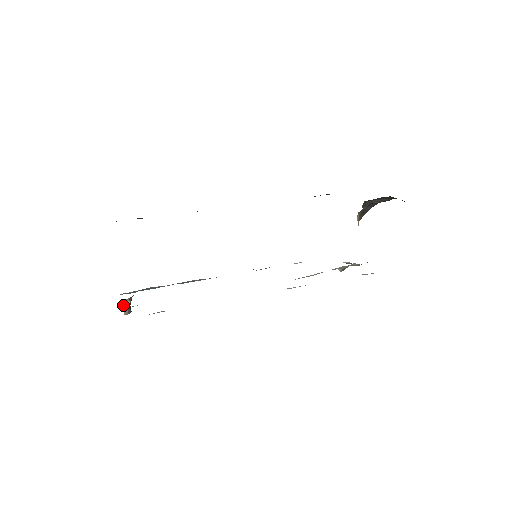
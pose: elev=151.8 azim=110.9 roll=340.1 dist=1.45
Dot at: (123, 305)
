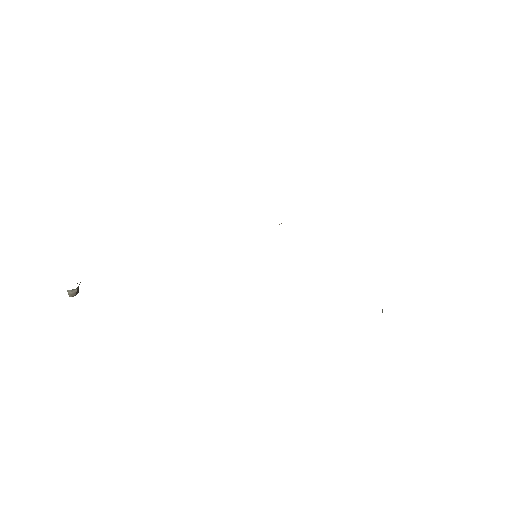
Dot at: (68, 292)
